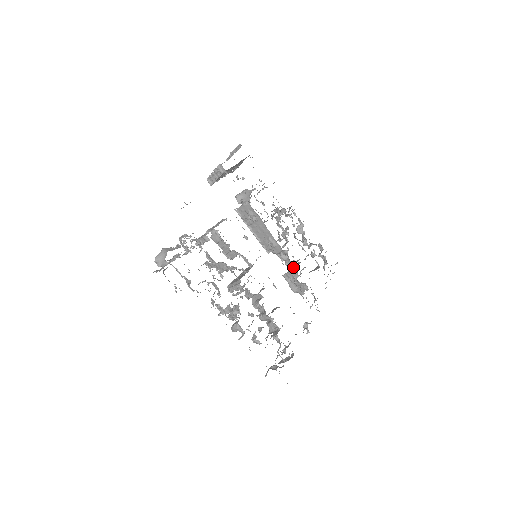
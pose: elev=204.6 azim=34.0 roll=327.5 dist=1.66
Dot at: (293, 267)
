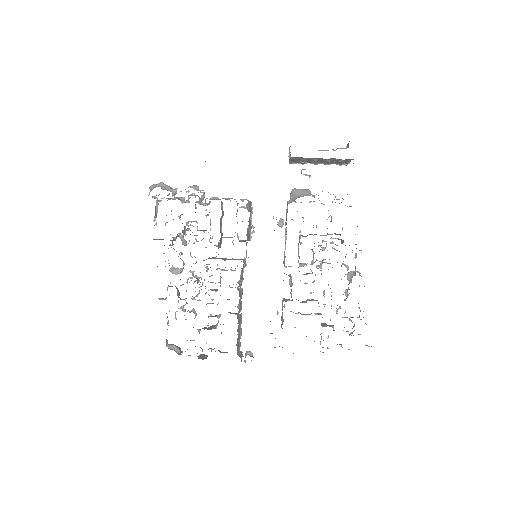
Dot at: occluded
